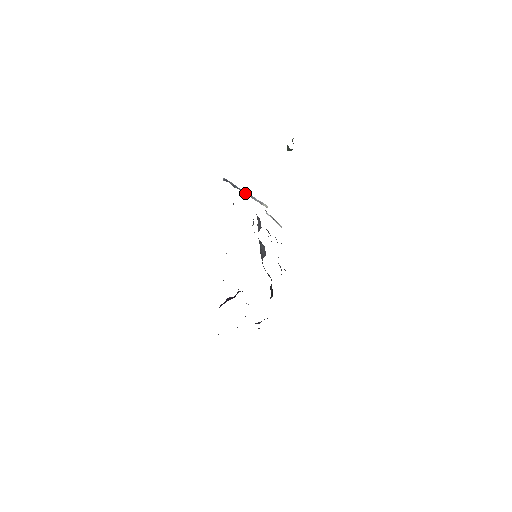
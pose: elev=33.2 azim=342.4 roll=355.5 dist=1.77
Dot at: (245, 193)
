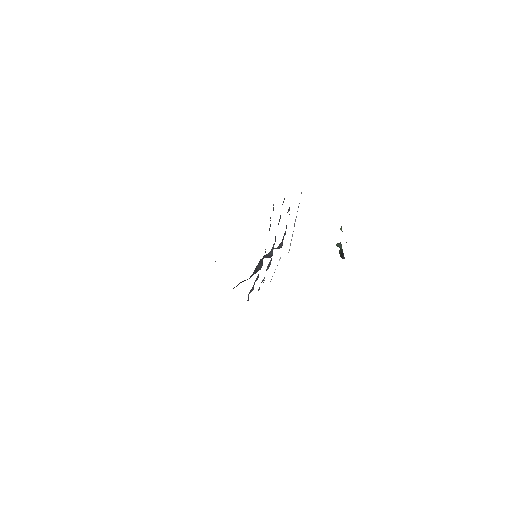
Dot at: (295, 221)
